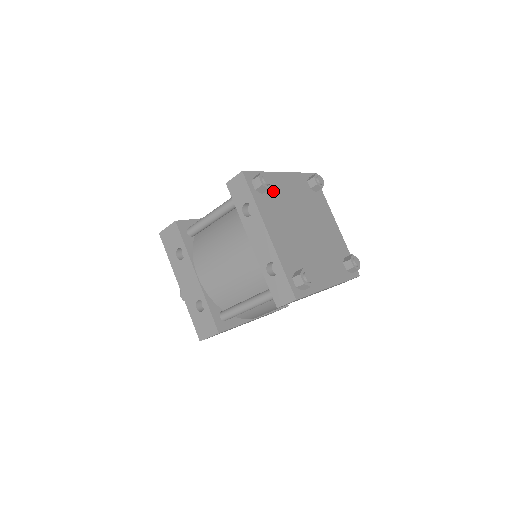
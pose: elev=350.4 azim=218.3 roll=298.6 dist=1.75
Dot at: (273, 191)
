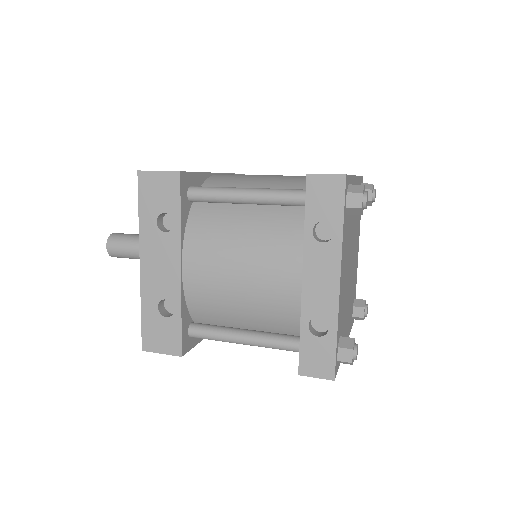
Dot at: occluded
